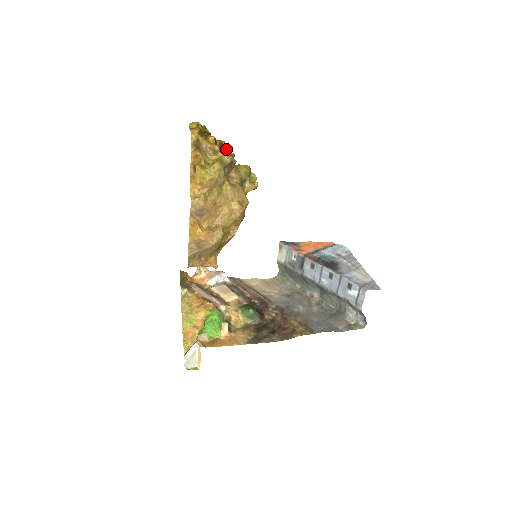
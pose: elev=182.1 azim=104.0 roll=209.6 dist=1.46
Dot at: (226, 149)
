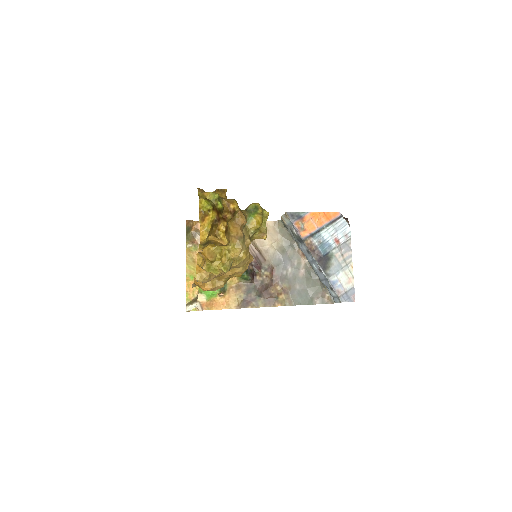
Dot at: (238, 214)
